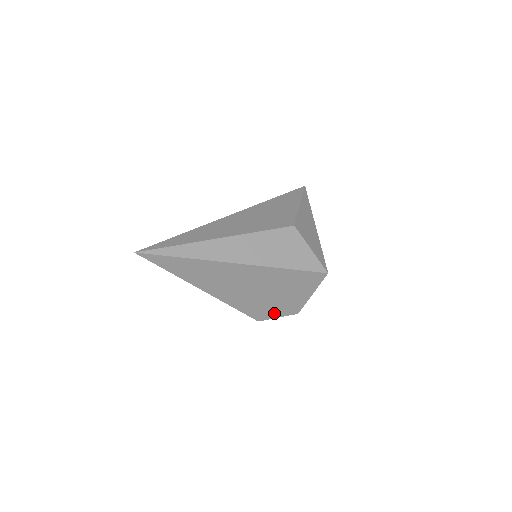
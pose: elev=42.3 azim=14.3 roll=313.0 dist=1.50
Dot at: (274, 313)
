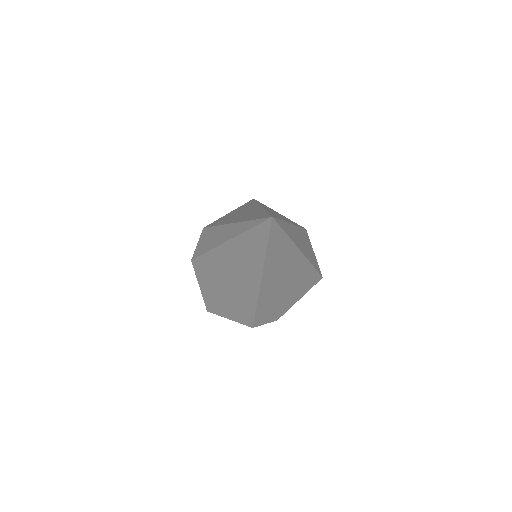
Dot at: (268, 318)
